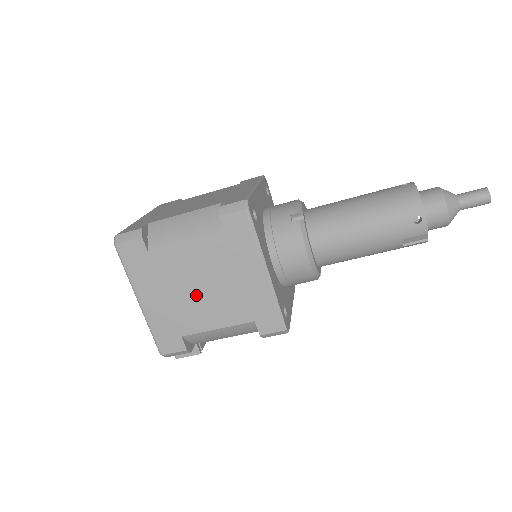
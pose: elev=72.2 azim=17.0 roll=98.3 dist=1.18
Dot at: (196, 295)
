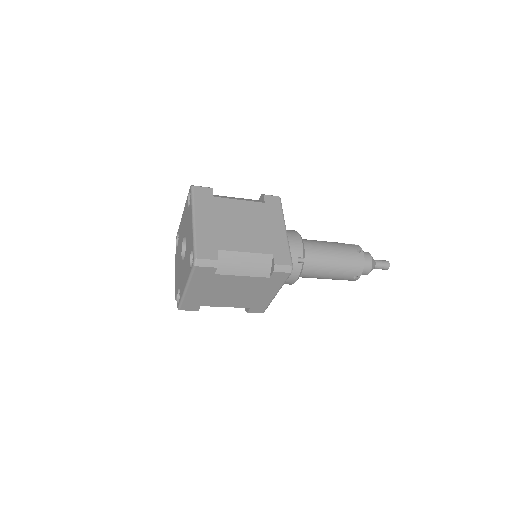
Dot at: (227, 294)
